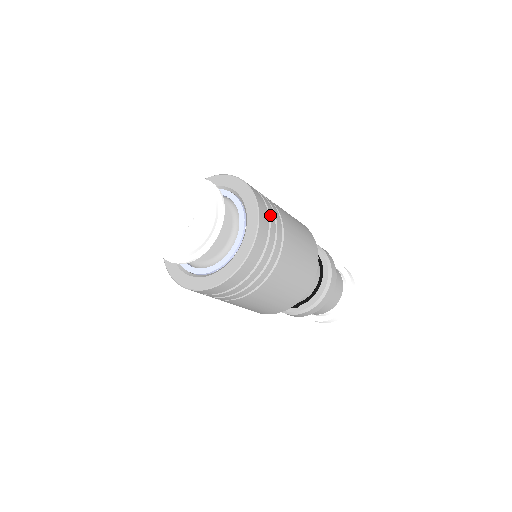
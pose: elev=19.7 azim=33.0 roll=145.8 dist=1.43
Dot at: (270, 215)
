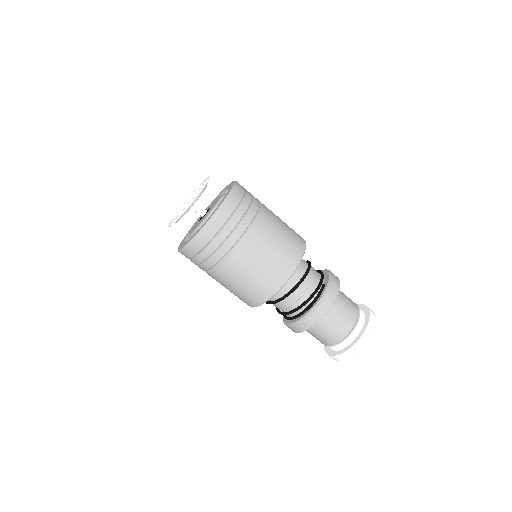
Dot at: occluded
